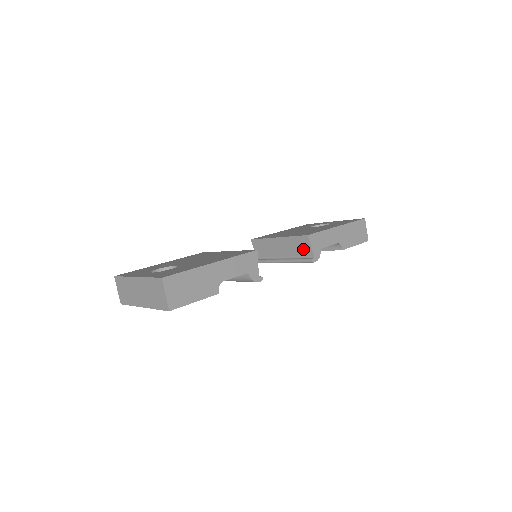
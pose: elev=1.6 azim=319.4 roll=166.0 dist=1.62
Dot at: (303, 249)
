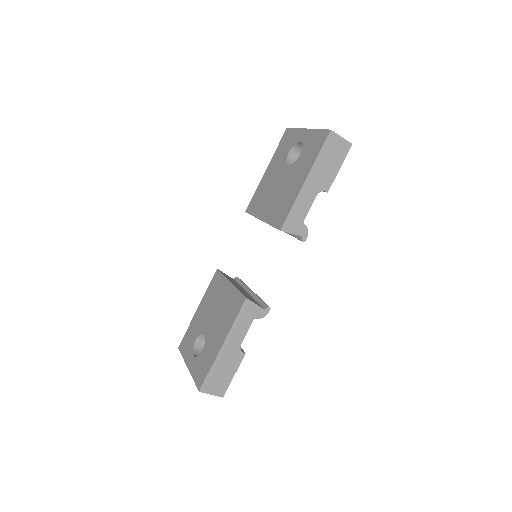
Dot at: occluded
